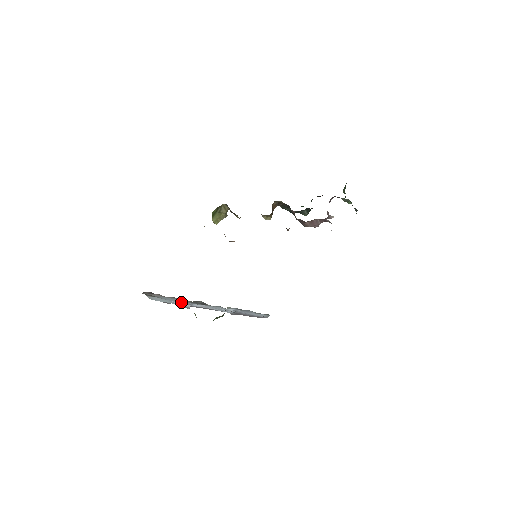
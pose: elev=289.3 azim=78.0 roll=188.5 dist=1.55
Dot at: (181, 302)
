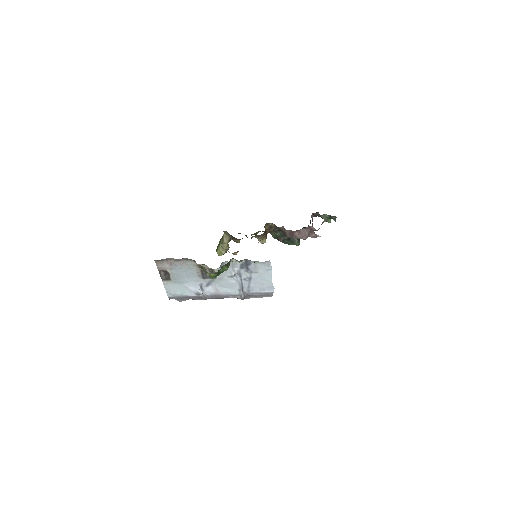
Dot at: (193, 284)
